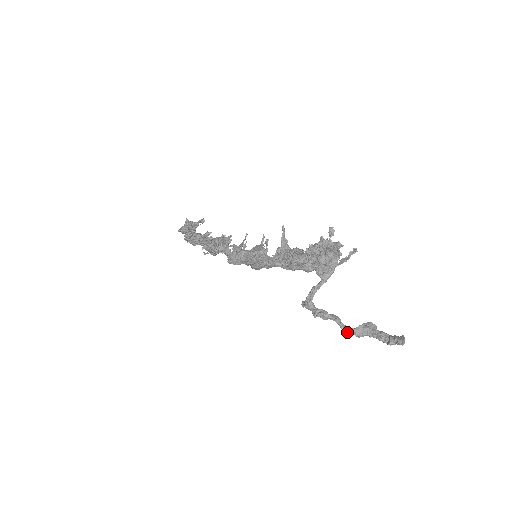
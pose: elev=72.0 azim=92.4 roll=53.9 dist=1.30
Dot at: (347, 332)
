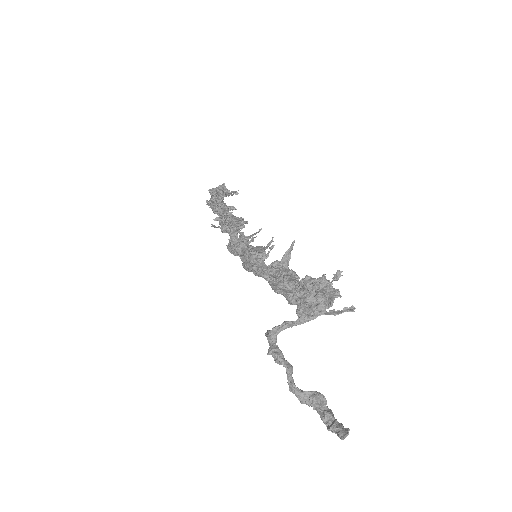
Dot at: (292, 389)
